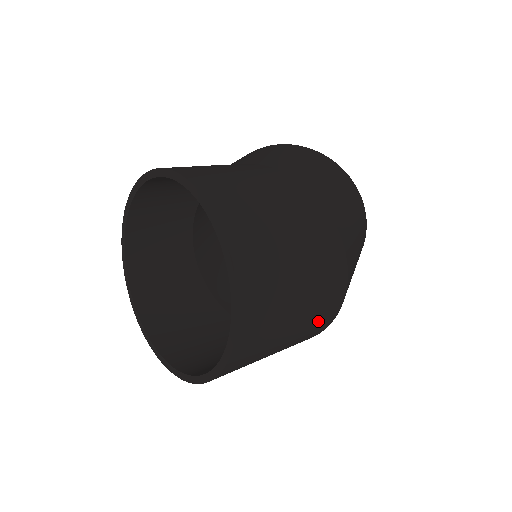
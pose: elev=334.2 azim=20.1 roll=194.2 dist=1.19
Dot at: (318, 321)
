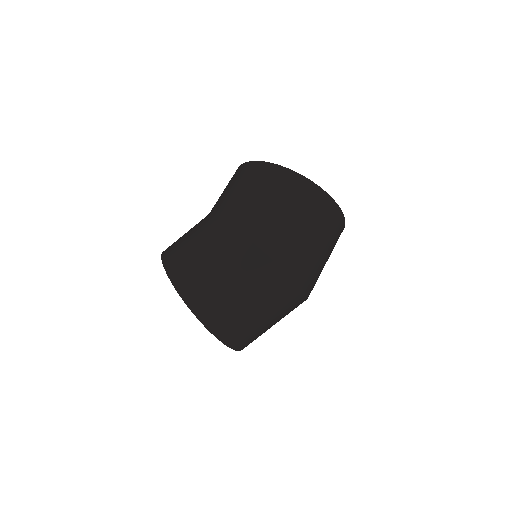
Dot at: (286, 302)
